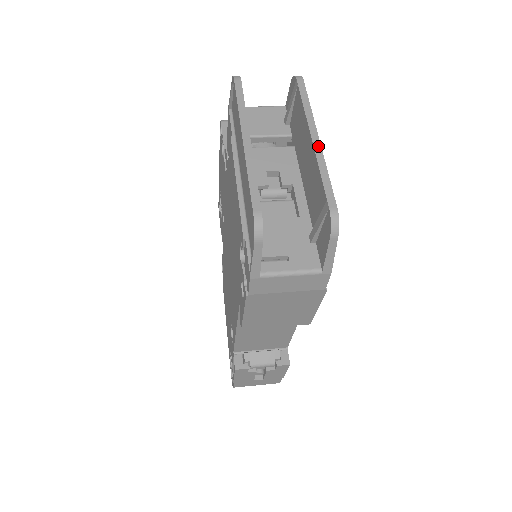
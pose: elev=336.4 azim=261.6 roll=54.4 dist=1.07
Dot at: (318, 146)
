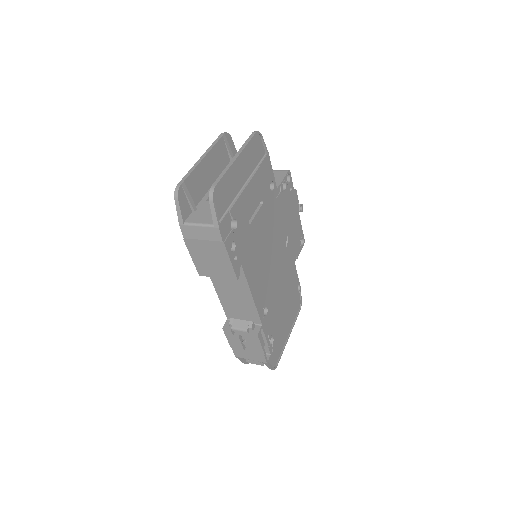
Dot at: (233, 161)
